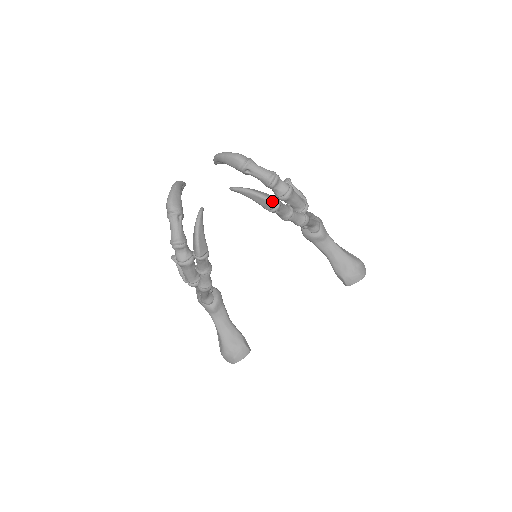
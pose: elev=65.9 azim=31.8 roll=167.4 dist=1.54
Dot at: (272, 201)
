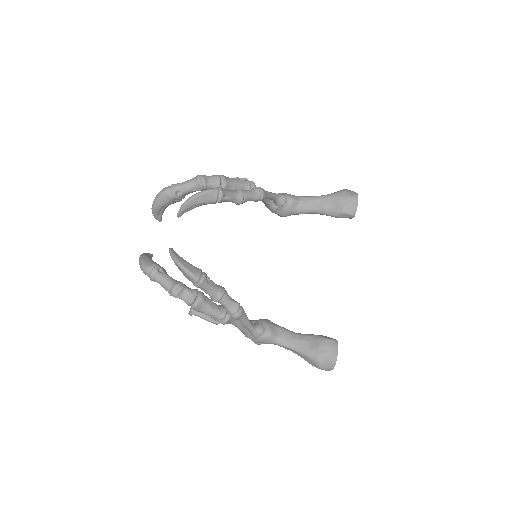
Dot at: (211, 190)
